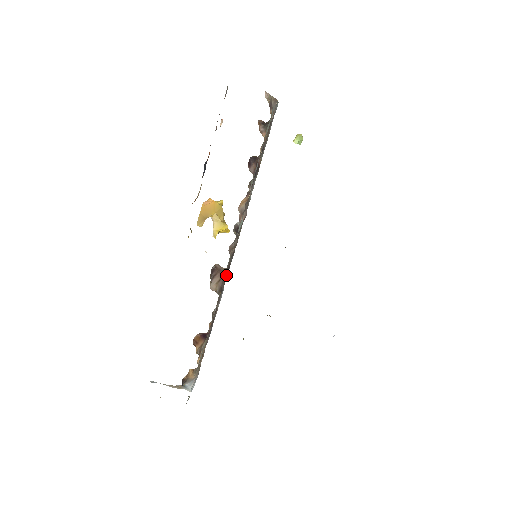
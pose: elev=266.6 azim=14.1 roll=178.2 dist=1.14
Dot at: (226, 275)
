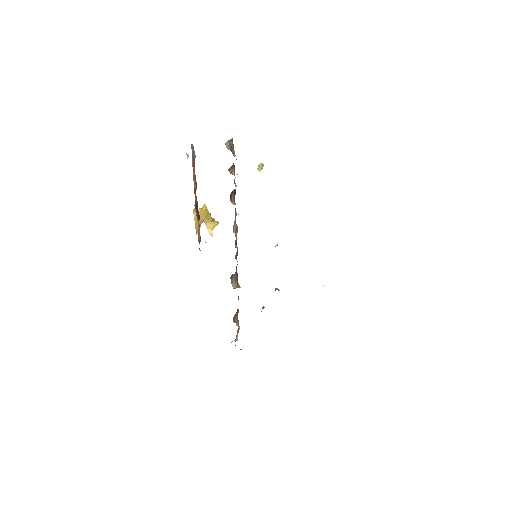
Dot at: occluded
